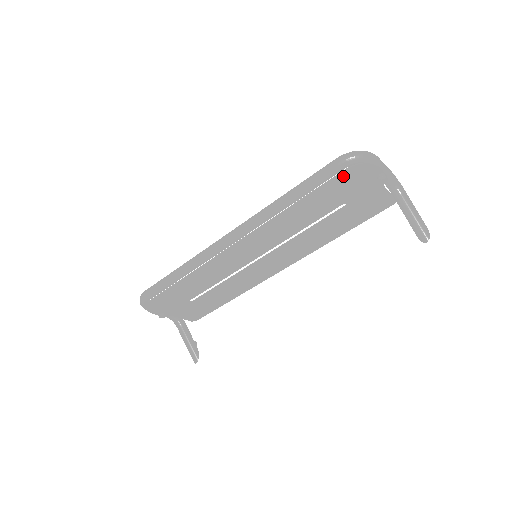
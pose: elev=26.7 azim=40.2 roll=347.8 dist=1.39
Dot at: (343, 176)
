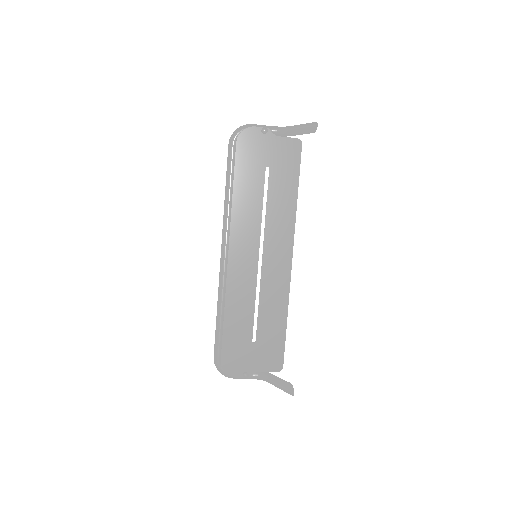
Dot at: (240, 149)
